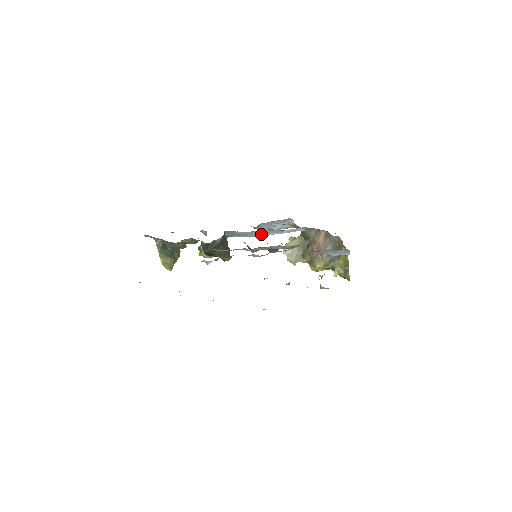
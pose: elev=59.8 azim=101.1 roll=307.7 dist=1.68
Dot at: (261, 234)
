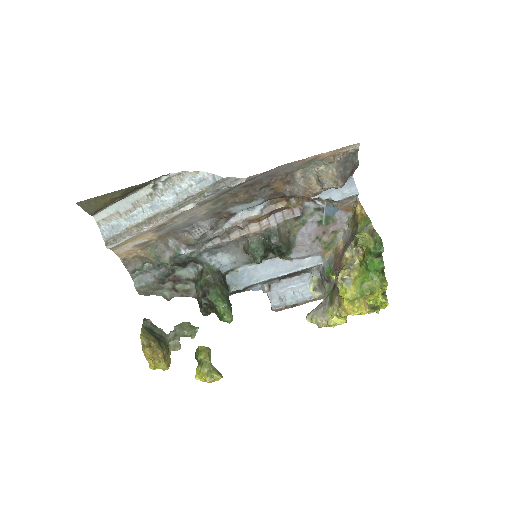
Dot at: (269, 273)
